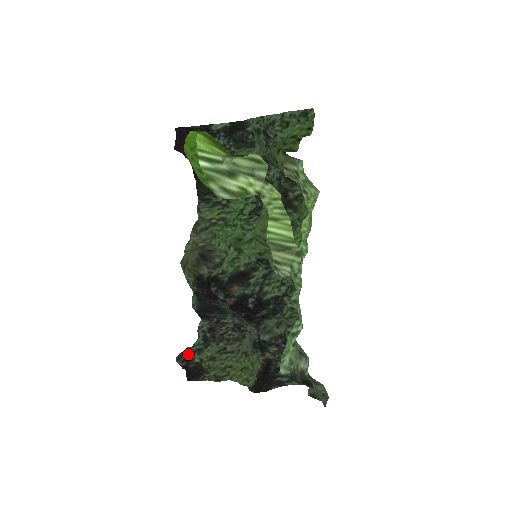
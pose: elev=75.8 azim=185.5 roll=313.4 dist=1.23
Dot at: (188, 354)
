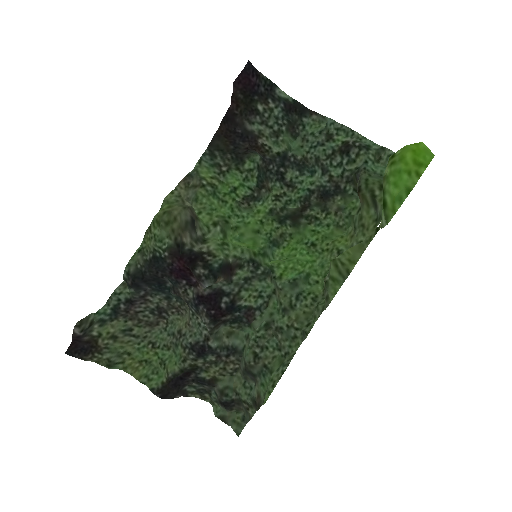
Dot at: (90, 322)
